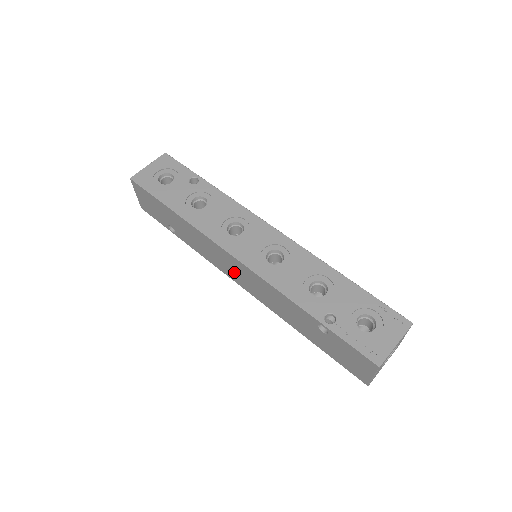
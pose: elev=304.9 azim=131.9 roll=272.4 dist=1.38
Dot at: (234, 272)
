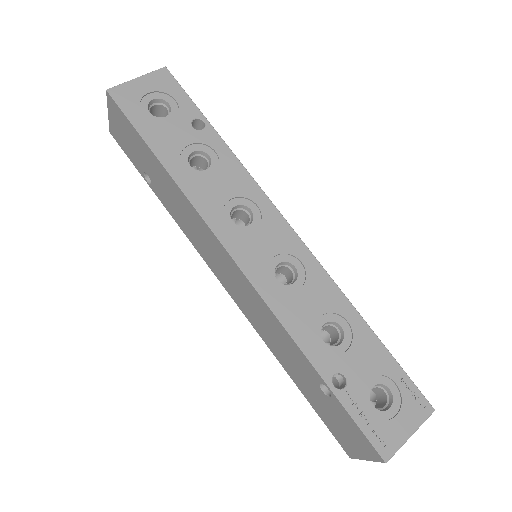
Dot at: (222, 270)
